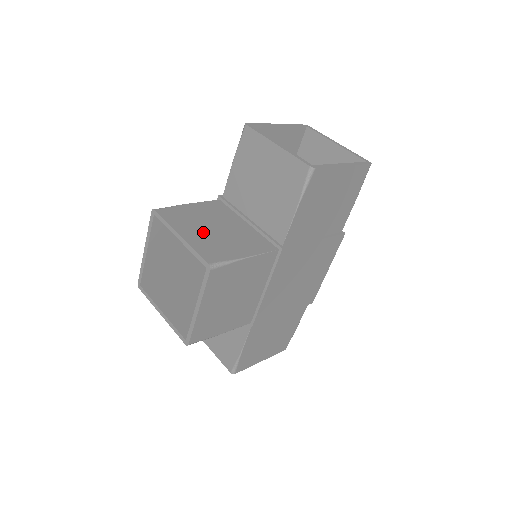
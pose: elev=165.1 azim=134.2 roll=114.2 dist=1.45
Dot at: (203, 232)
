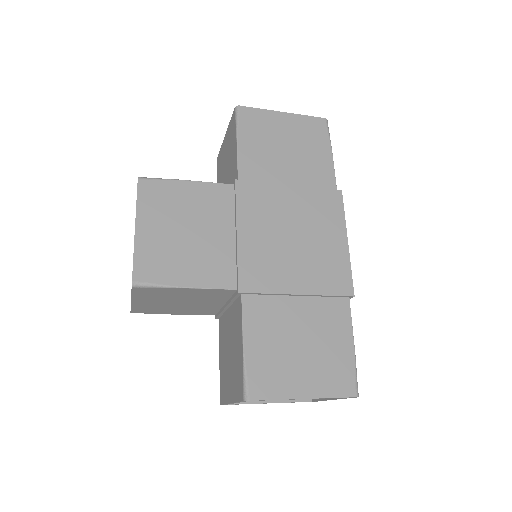
Dot at: occluded
